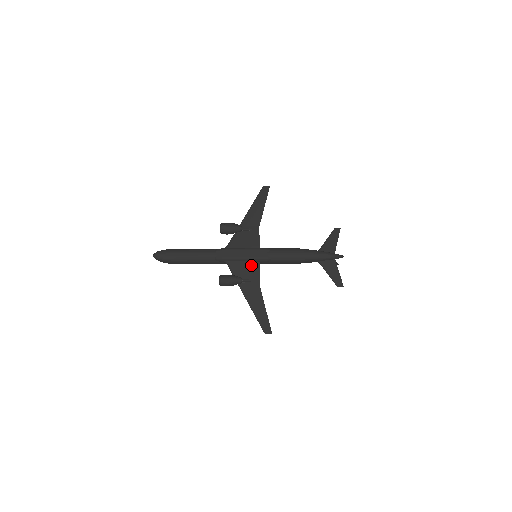
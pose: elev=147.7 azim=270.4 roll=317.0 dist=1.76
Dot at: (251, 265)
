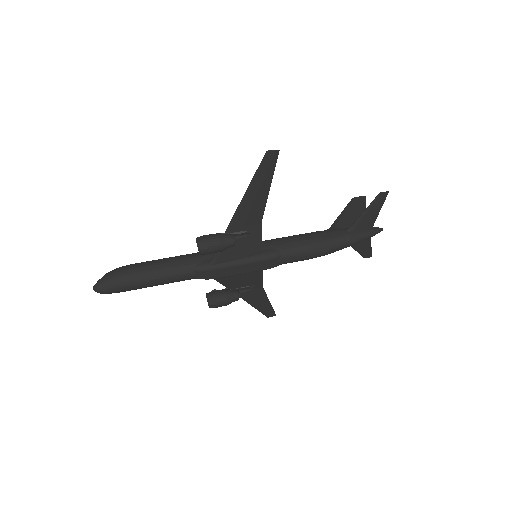
Dot at: (251, 274)
